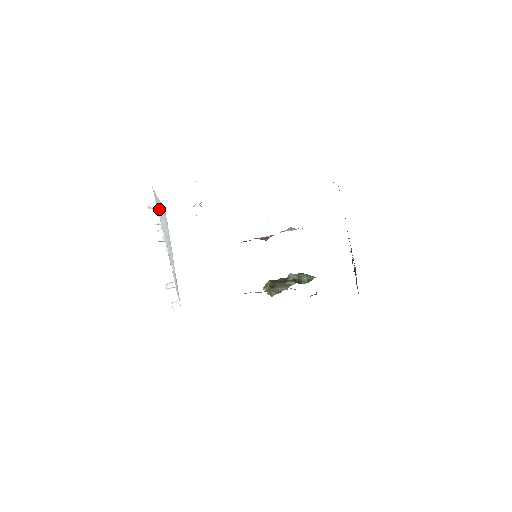
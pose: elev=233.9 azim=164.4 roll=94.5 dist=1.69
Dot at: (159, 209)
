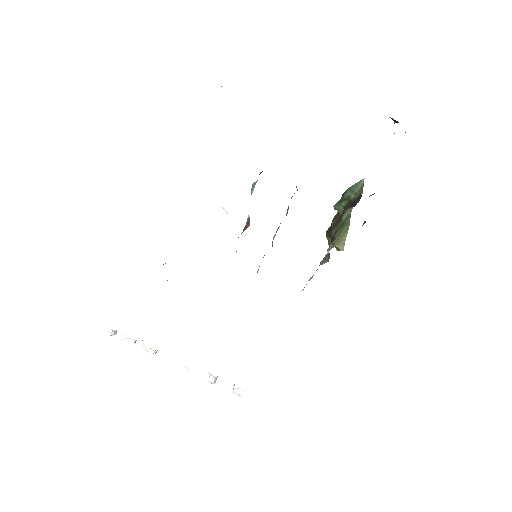
Dot at: occluded
